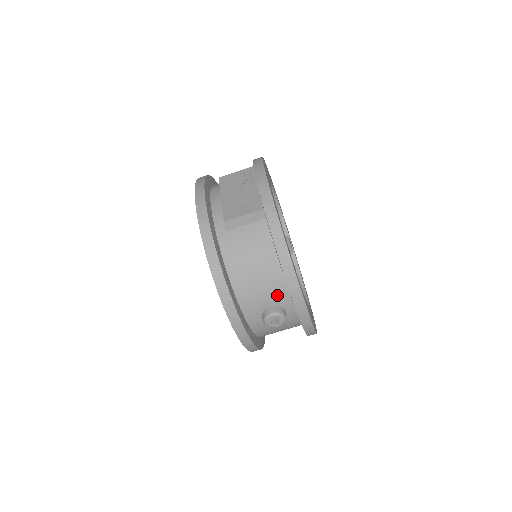
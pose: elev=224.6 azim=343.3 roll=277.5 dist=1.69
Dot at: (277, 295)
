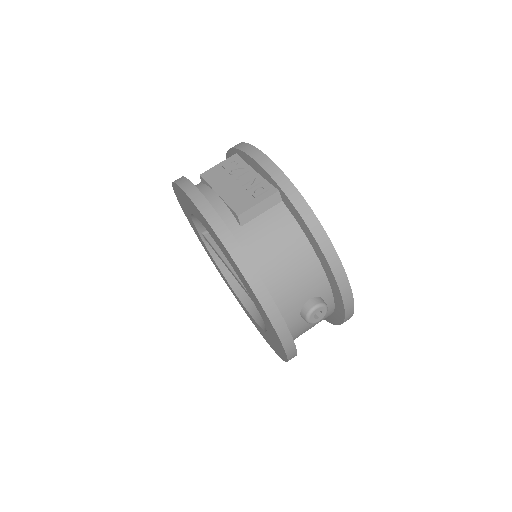
Dot at: (315, 284)
